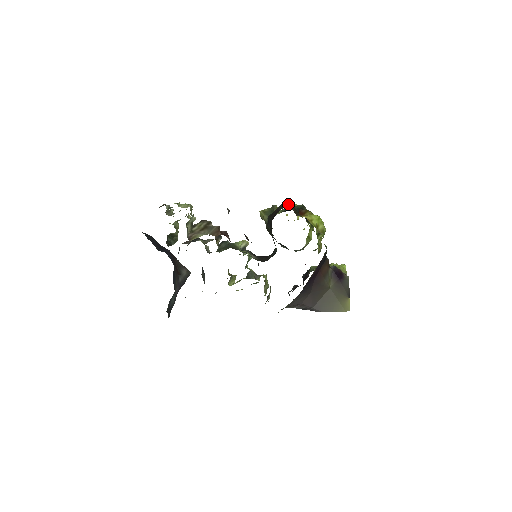
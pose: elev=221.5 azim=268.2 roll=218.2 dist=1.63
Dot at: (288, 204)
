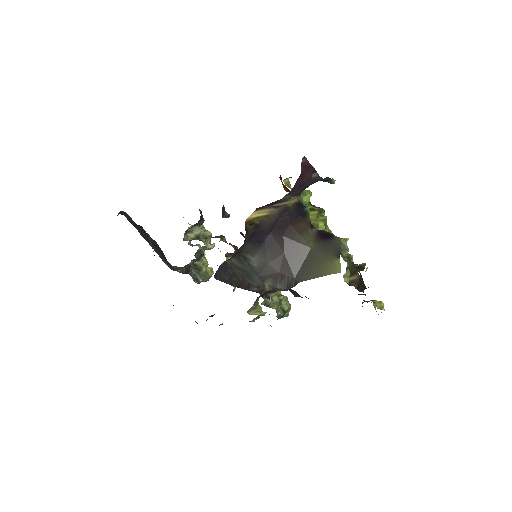
Dot at: occluded
